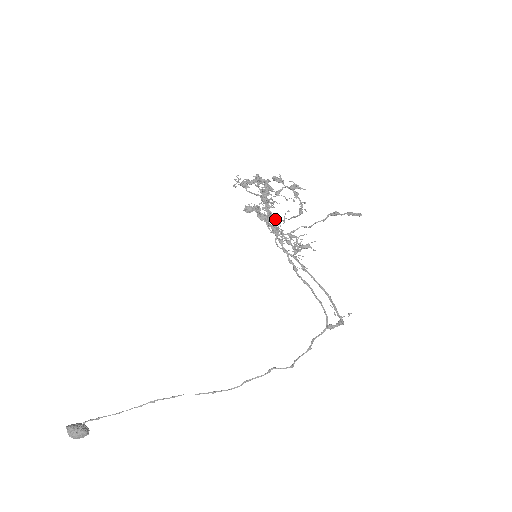
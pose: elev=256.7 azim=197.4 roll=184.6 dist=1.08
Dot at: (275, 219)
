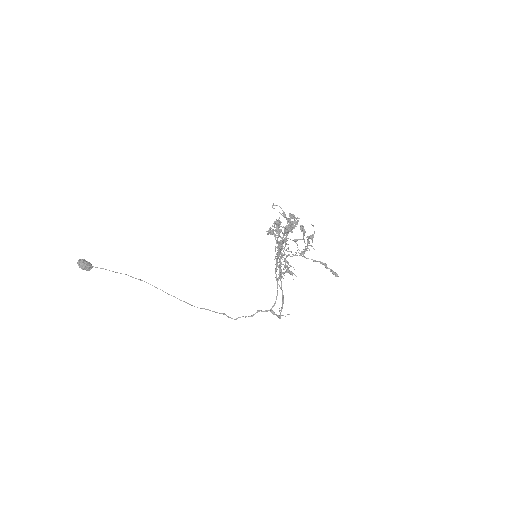
Dot at: (283, 250)
